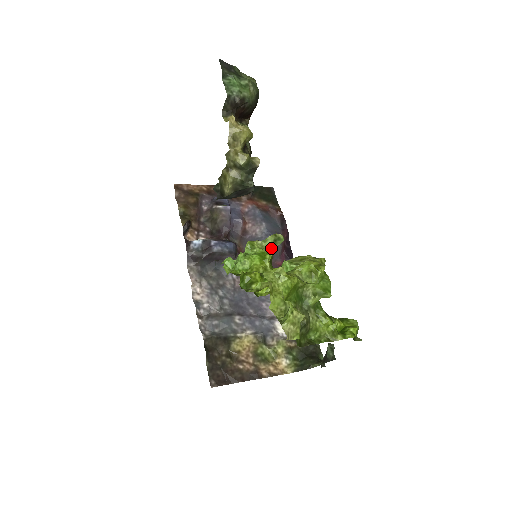
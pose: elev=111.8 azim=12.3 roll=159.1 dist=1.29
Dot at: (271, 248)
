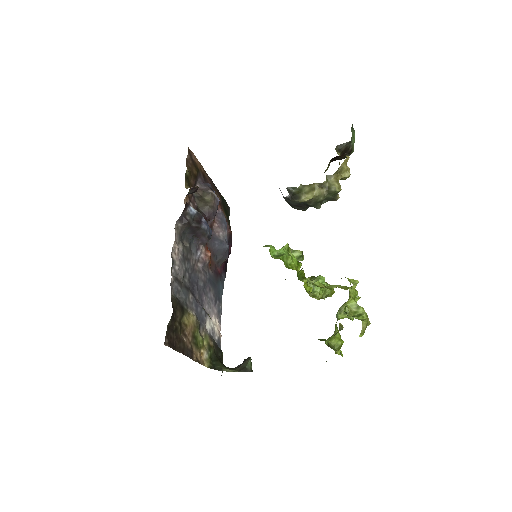
Dot at: occluded
